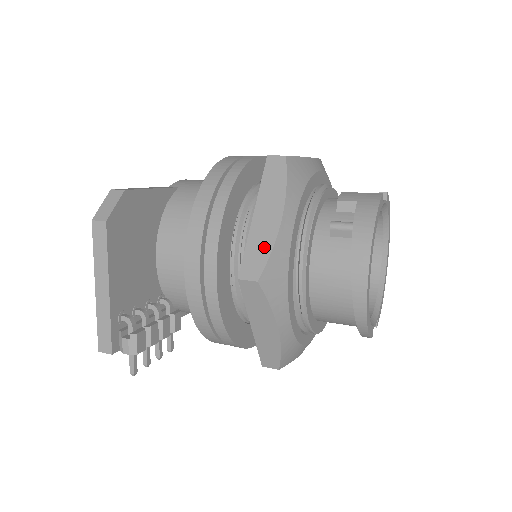
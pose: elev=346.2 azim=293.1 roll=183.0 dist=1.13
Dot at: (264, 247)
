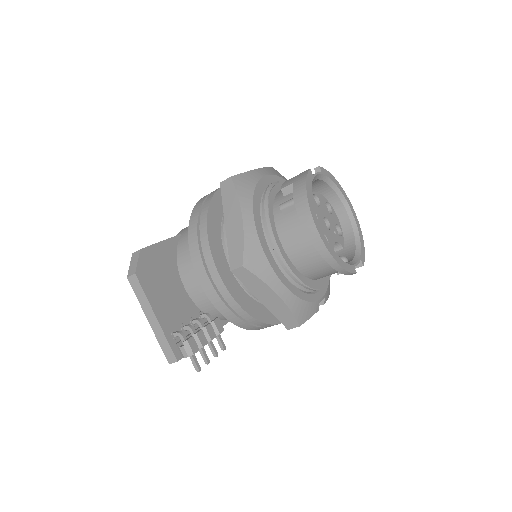
Dot at: (238, 242)
